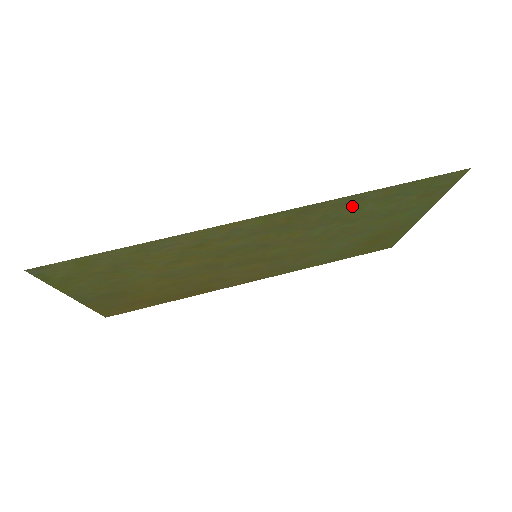
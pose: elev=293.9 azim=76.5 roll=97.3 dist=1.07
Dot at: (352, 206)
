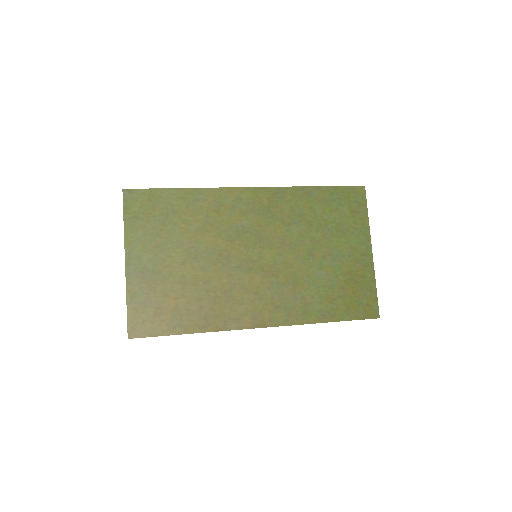
Dot at: (306, 203)
